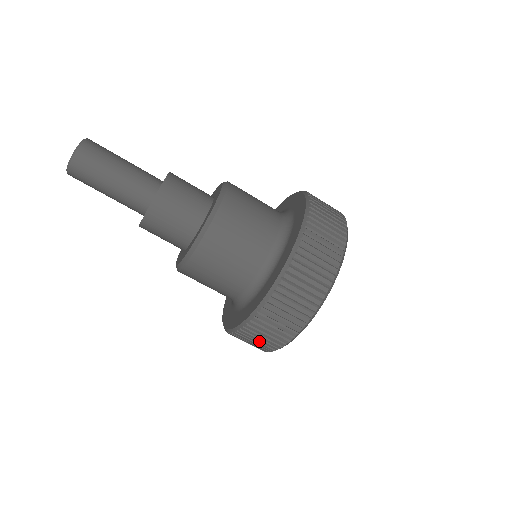
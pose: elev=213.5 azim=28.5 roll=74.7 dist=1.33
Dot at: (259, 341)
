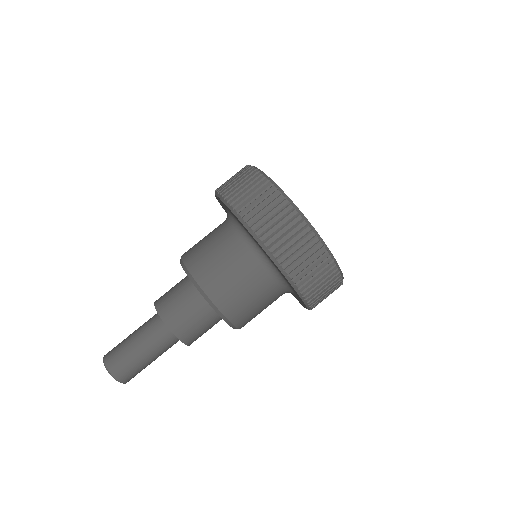
Dot at: occluded
